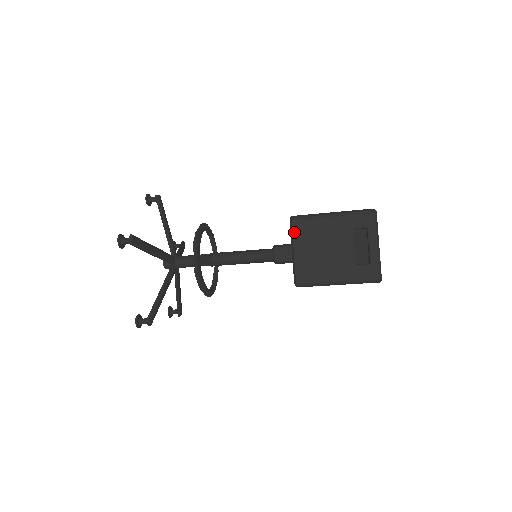
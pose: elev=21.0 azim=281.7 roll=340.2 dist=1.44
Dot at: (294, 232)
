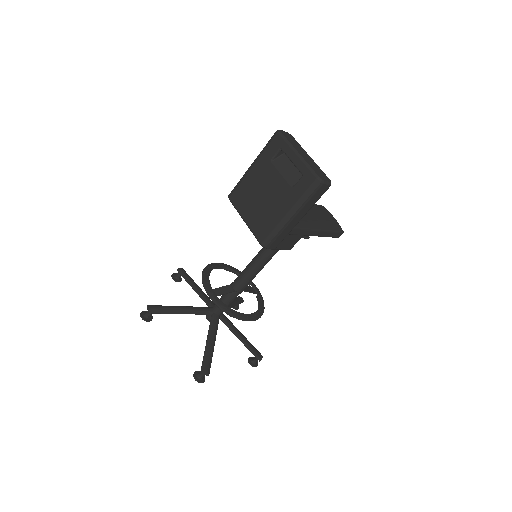
Dot at: (235, 205)
